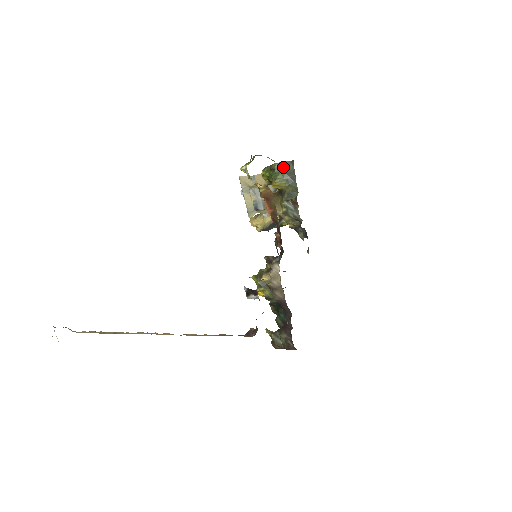
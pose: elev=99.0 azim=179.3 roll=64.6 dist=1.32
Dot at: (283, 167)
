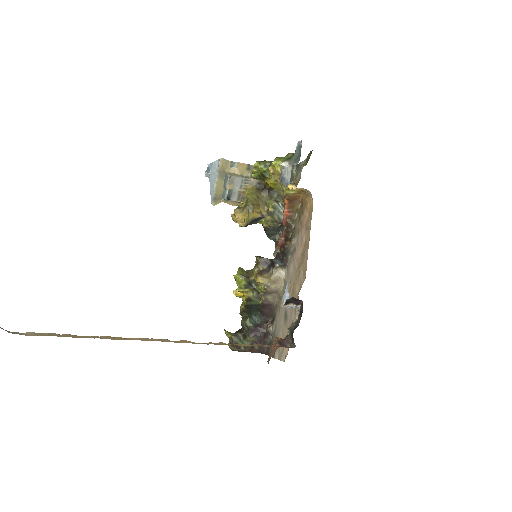
Dot at: occluded
